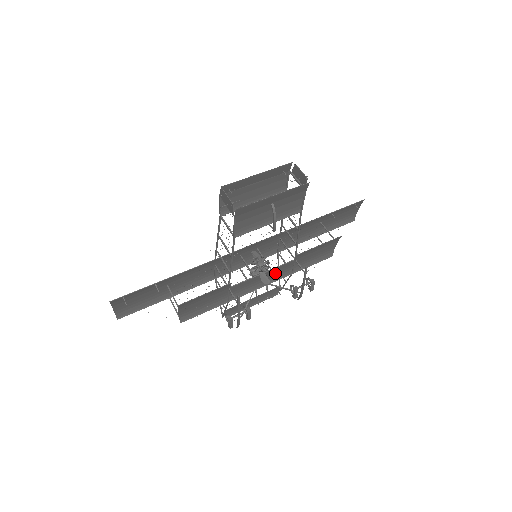
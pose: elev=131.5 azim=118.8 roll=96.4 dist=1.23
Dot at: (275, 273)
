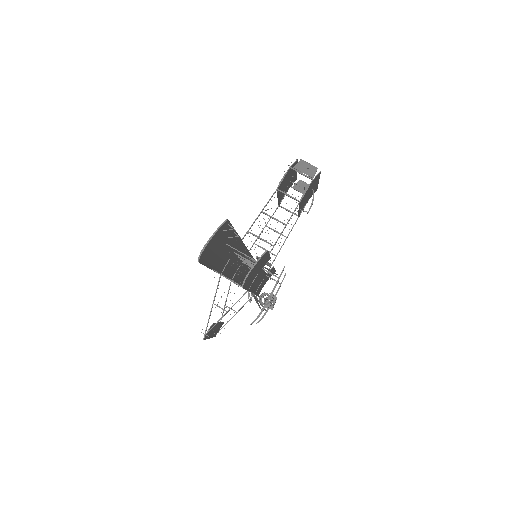
Dot at: (259, 281)
